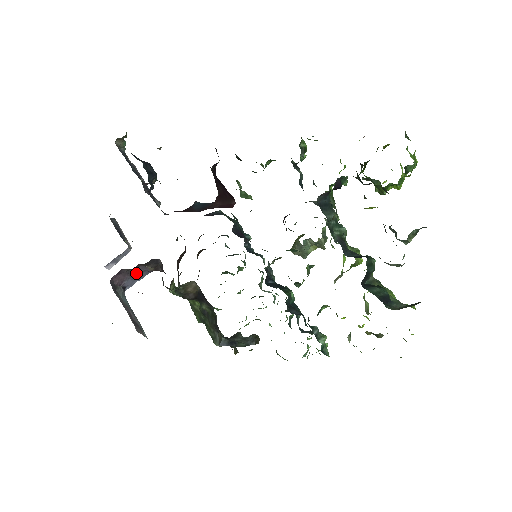
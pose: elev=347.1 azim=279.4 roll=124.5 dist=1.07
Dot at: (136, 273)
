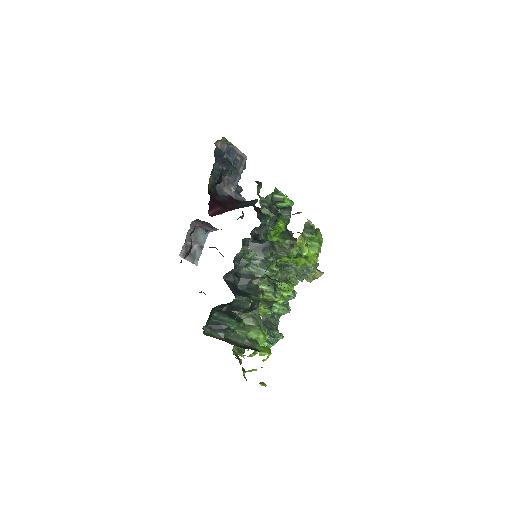
Dot at: (209, 225)
